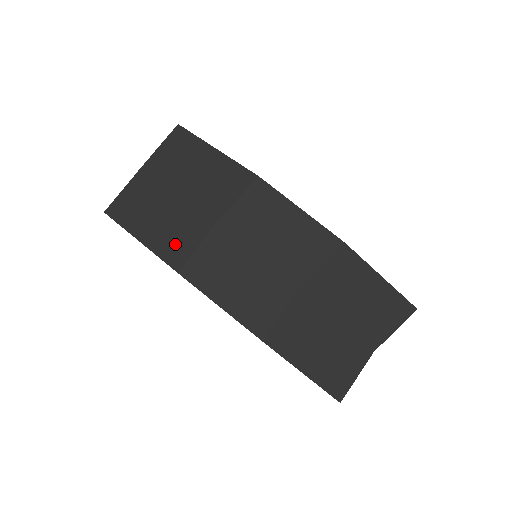
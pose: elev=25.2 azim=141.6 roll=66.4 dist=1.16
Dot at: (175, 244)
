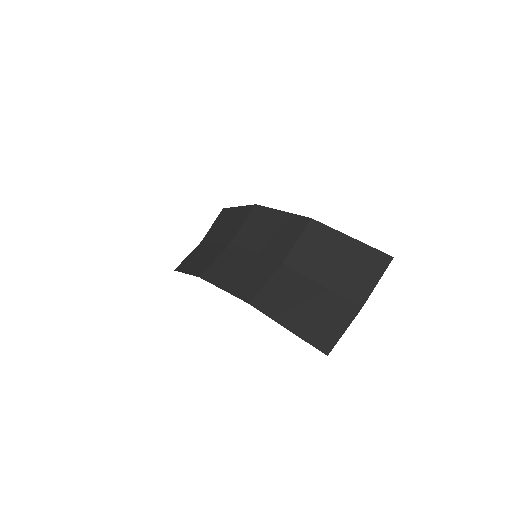
Dot at: (204, 265)
